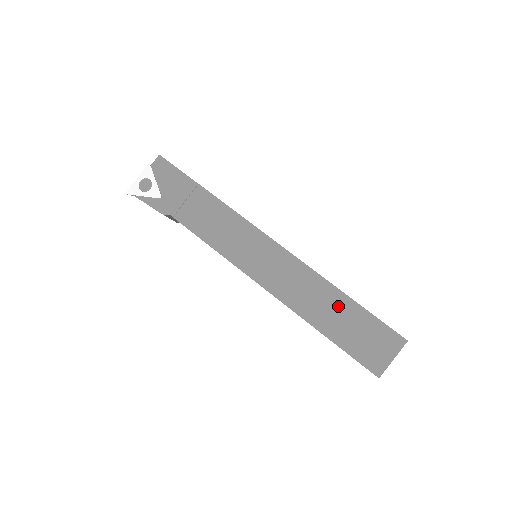
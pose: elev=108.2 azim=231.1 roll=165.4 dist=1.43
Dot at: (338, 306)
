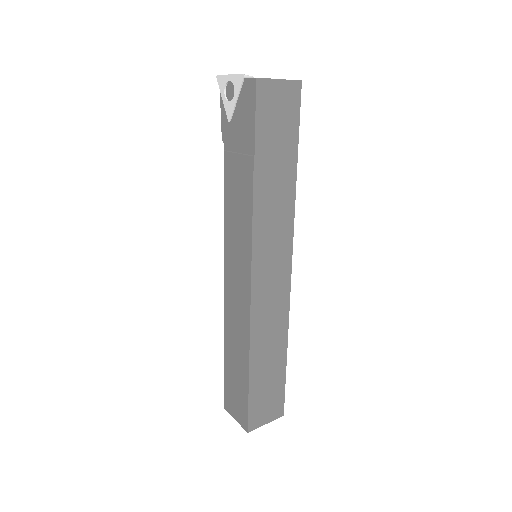
Dot at: (241, 363)
